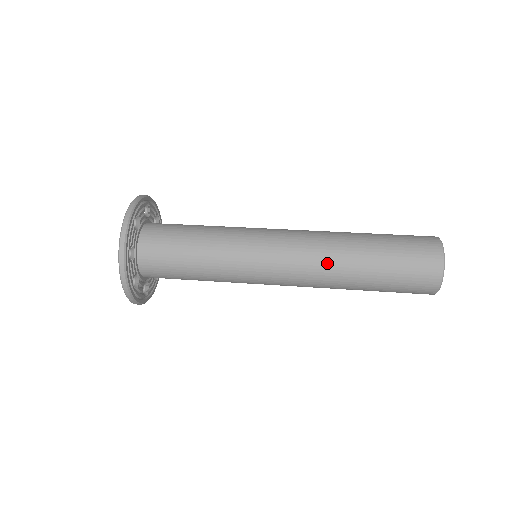
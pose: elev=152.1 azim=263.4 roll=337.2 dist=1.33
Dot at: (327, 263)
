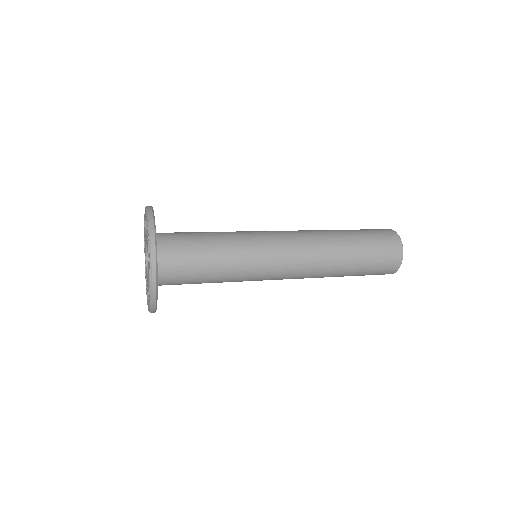
Dot at: (322, 247)
